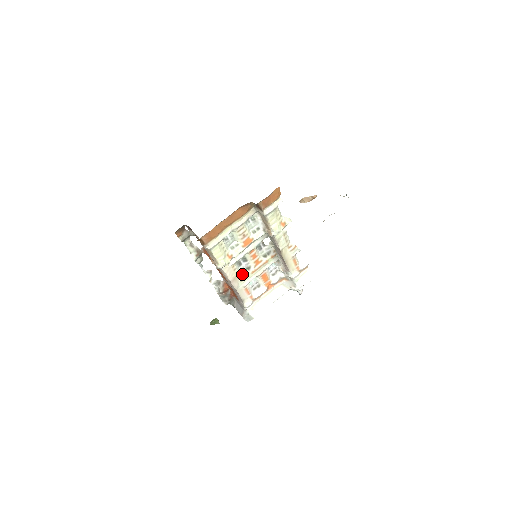
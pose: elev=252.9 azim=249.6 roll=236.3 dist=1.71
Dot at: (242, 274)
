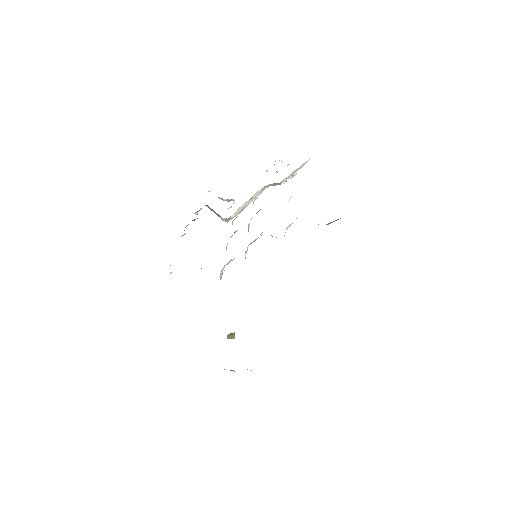
Dot at: occluded
